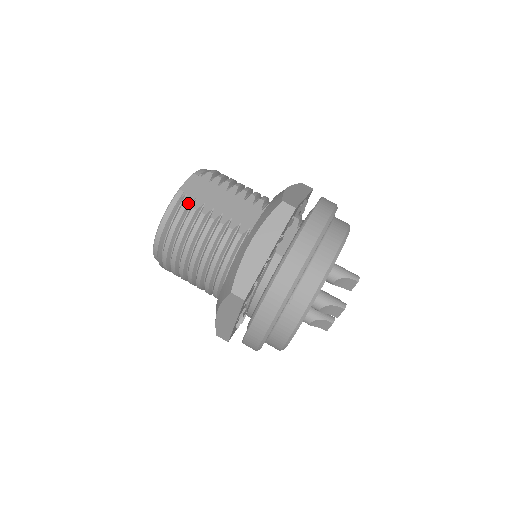
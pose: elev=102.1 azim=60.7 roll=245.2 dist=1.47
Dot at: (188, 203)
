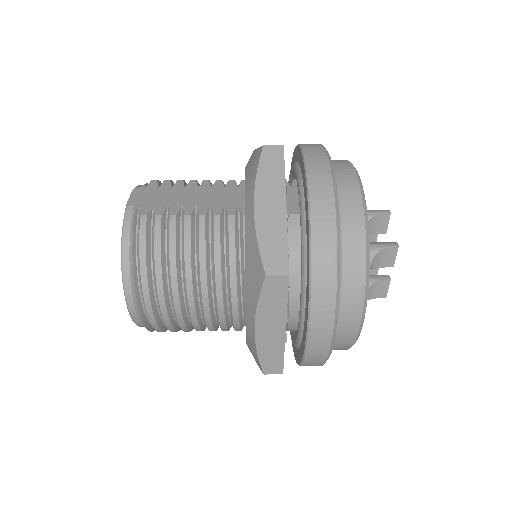
Dot at: (147, 213)
